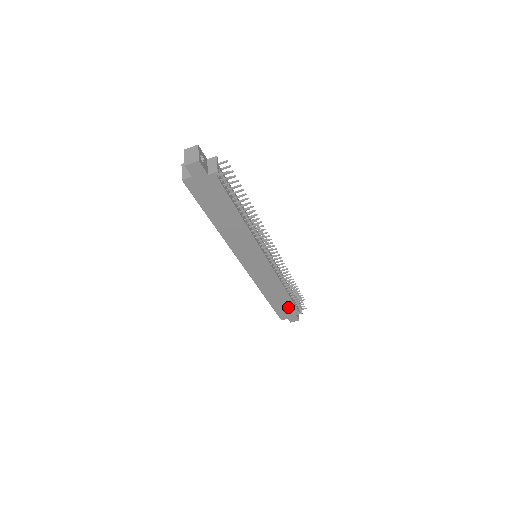
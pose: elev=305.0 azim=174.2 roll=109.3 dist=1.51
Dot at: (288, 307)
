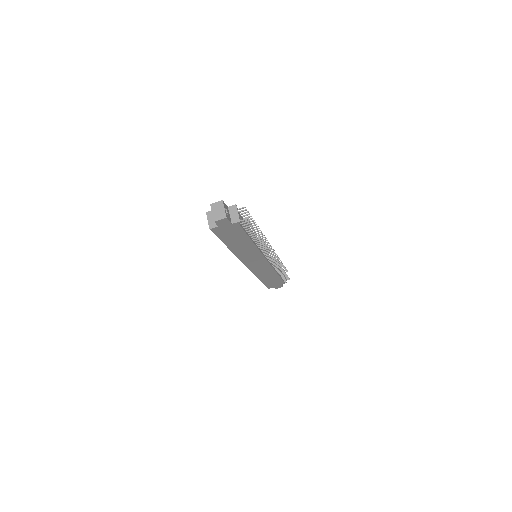
Dot at: (276, 281)
